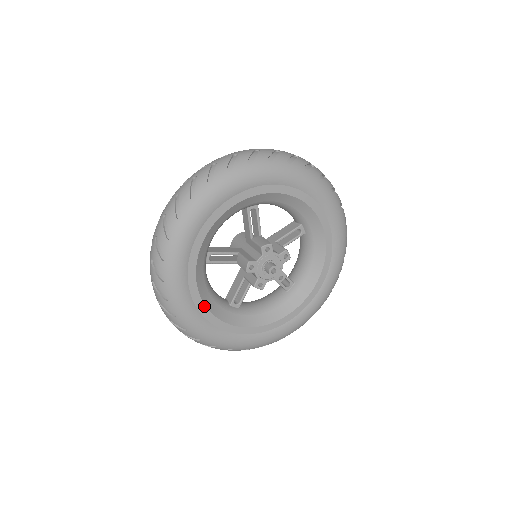
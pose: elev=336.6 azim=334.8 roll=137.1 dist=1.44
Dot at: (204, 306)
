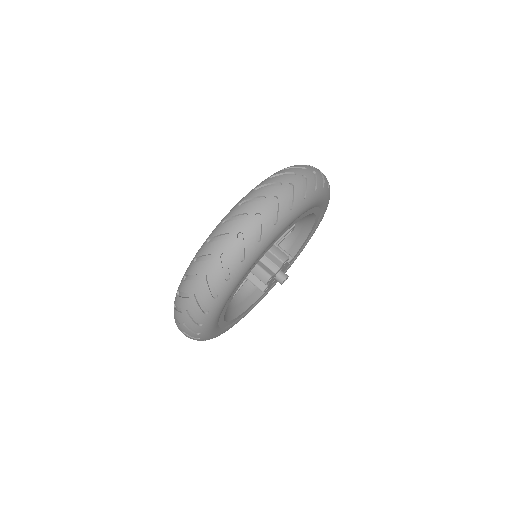
Dot at: (250, 307)
